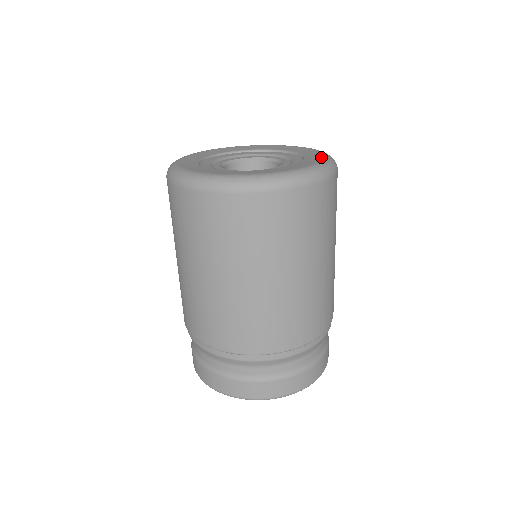
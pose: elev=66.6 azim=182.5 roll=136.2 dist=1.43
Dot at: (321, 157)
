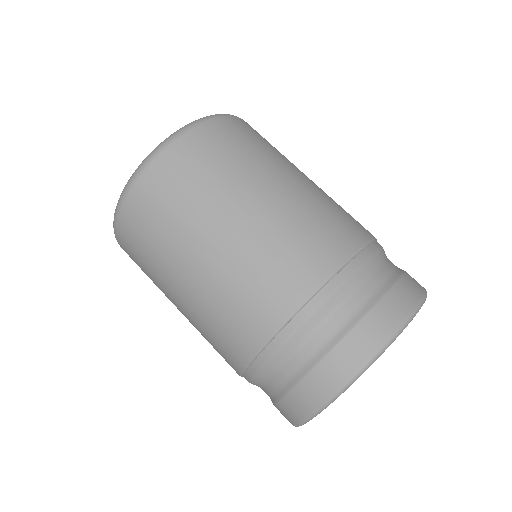
Dot at: occluded
